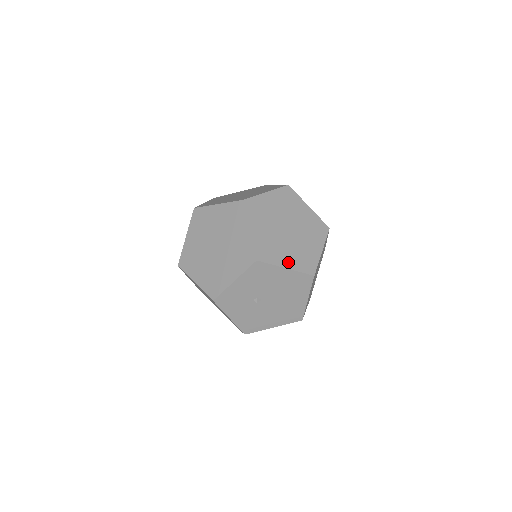
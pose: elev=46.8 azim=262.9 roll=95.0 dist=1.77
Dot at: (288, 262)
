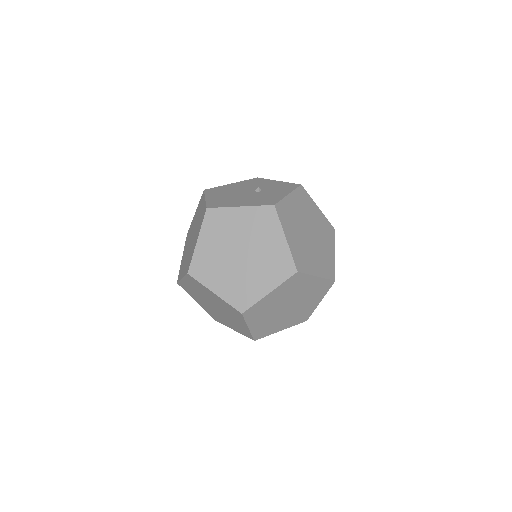
Dot at: (284, 326)
